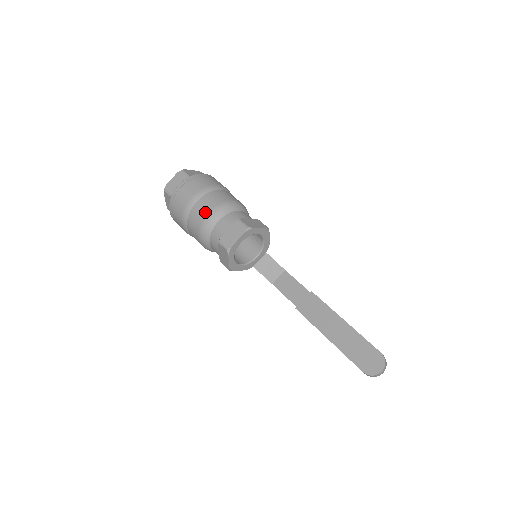
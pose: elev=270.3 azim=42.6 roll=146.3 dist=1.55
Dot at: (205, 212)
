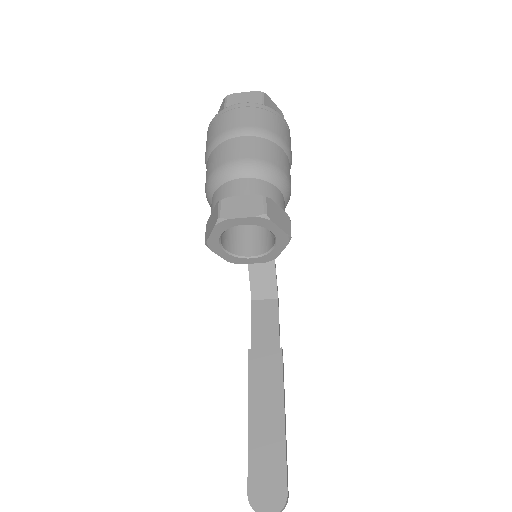
Dot at: (238, 155)
